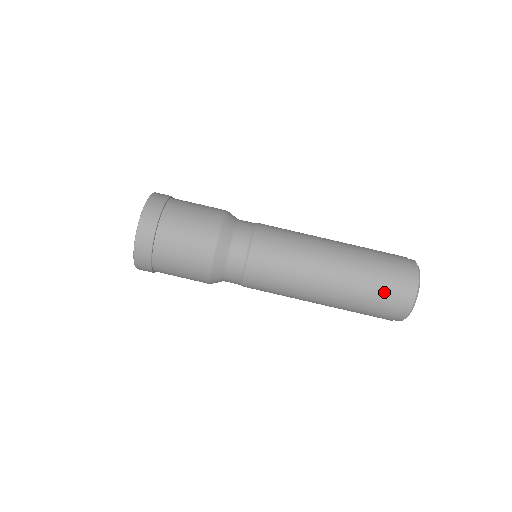
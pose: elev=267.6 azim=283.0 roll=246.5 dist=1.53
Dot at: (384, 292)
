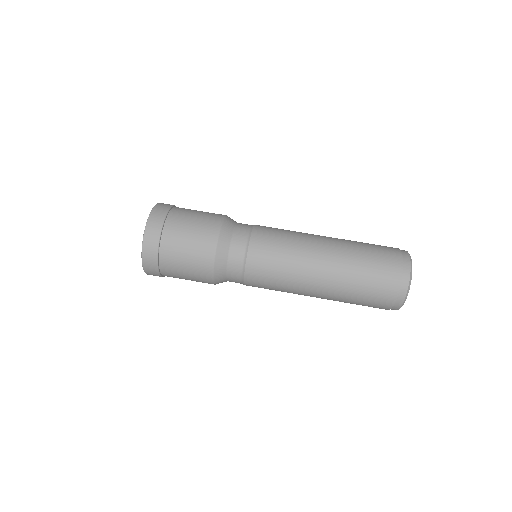
Dot at: (379, 247)
